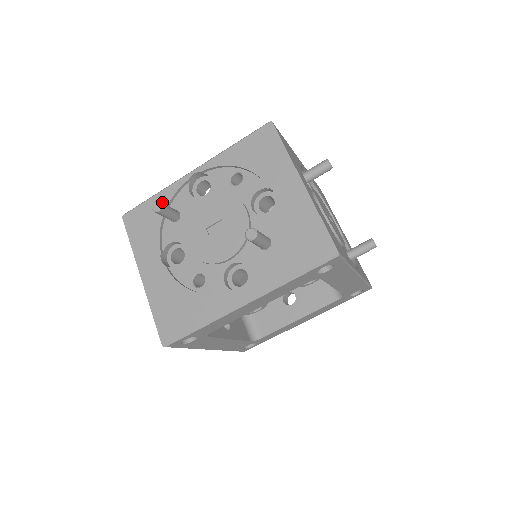
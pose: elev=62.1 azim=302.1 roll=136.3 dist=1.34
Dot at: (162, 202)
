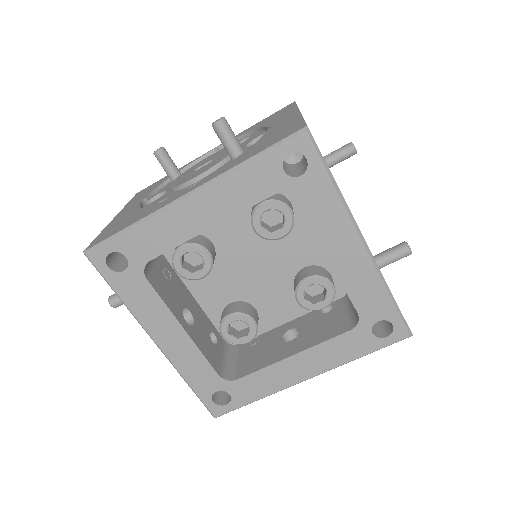
Dot at: occluded
